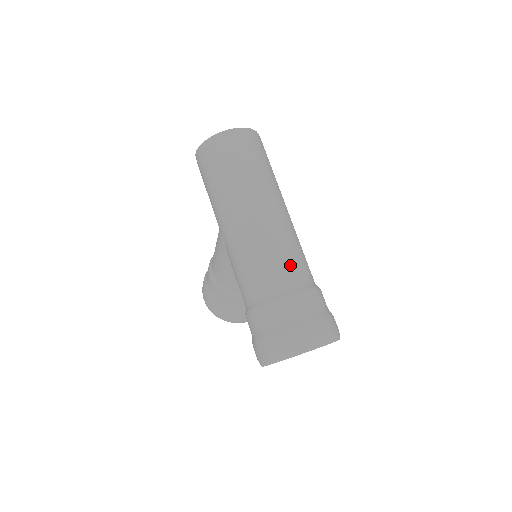
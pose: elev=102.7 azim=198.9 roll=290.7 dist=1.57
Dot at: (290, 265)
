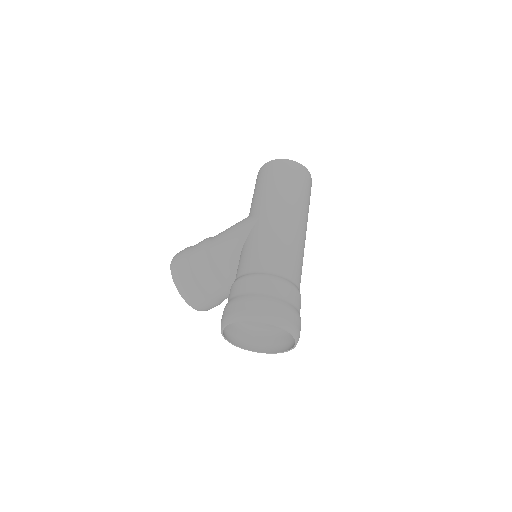
Dot at: (298, 269)
